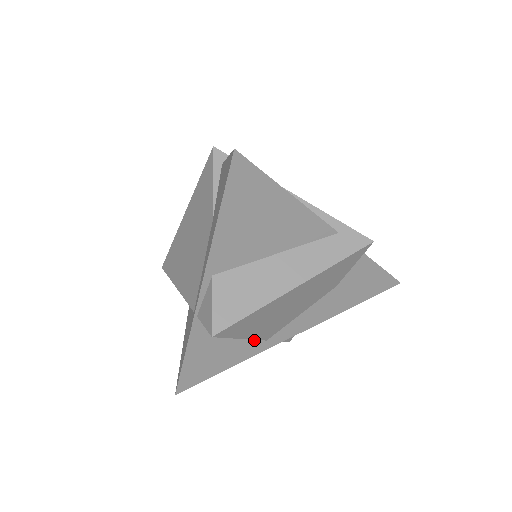
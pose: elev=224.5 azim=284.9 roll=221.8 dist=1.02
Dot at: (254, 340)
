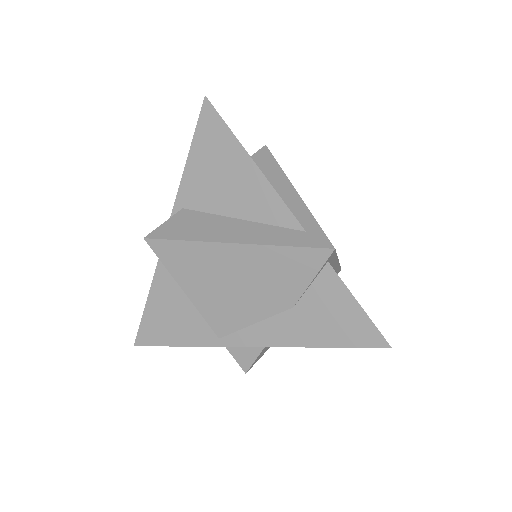
Dot at: occluded
